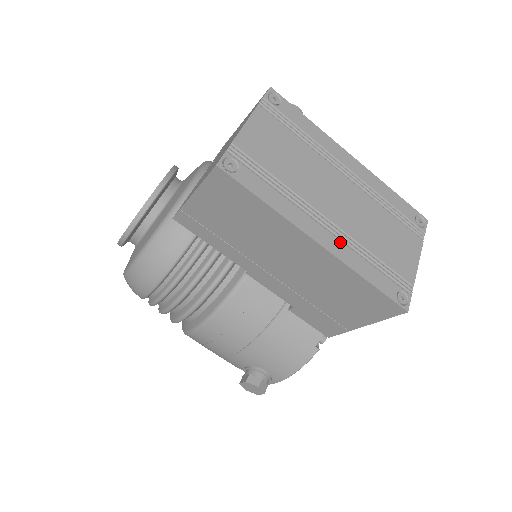
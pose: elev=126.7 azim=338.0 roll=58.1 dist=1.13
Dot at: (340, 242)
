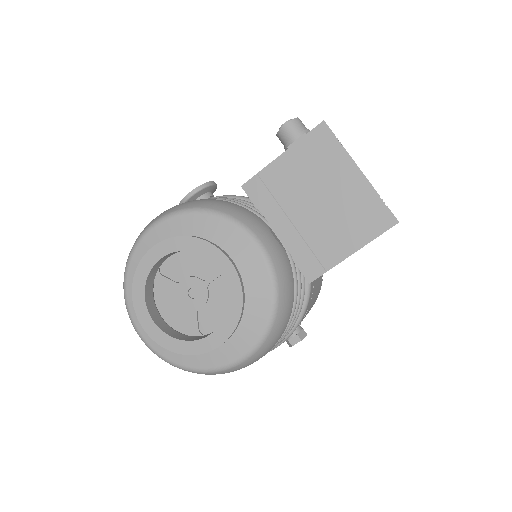
Dot at: occluded
